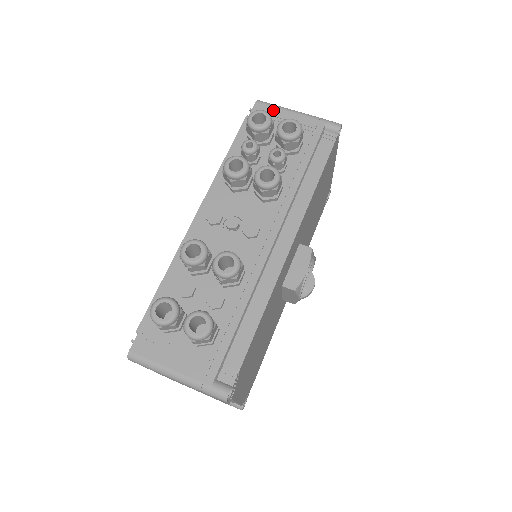
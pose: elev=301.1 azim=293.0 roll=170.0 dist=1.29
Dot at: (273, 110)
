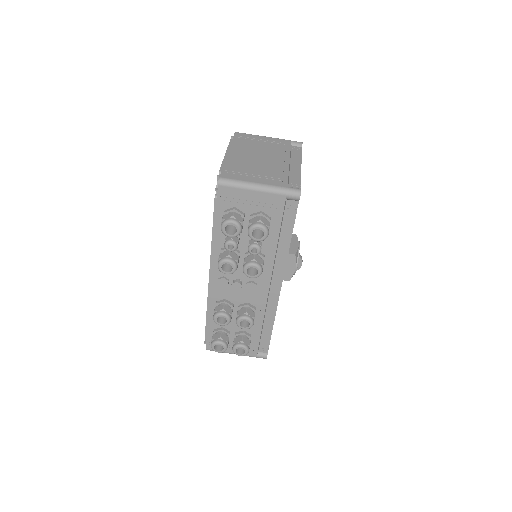
Dot at: (236, 191)
